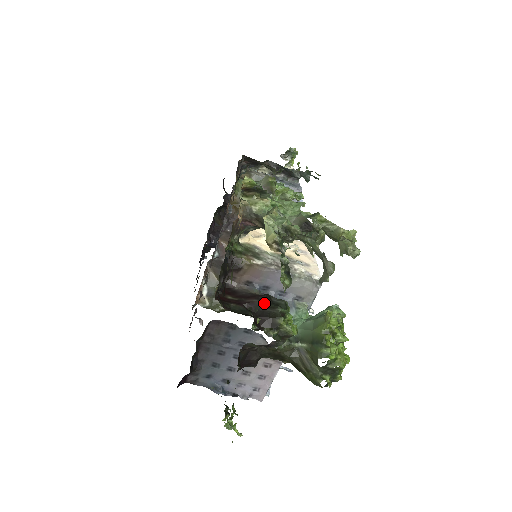
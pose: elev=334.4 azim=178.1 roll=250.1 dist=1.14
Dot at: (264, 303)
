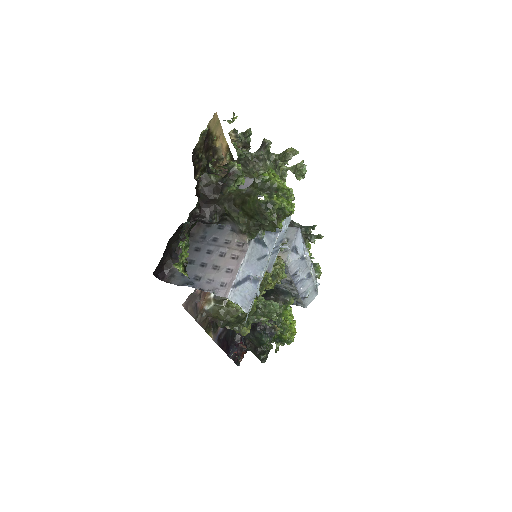
Dot at: (225, 171)
